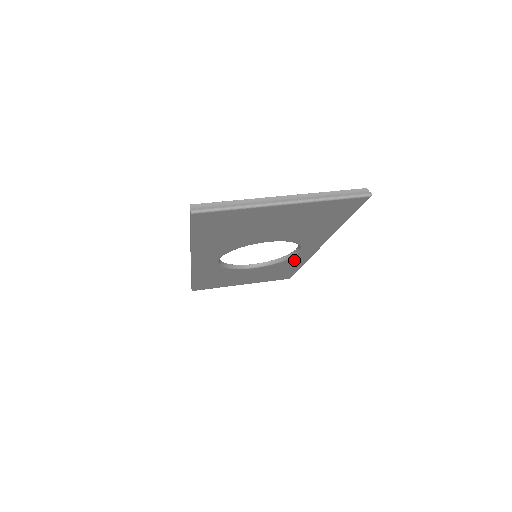
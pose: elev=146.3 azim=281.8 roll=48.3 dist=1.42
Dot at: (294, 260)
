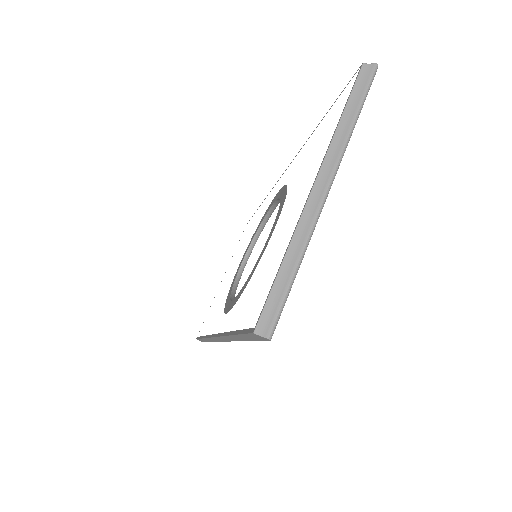
Dot at: occluded
